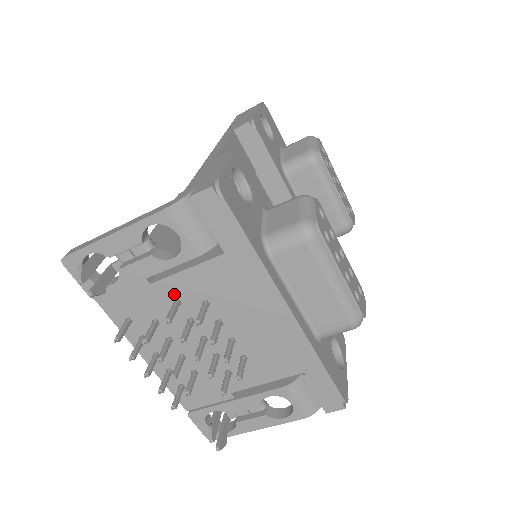
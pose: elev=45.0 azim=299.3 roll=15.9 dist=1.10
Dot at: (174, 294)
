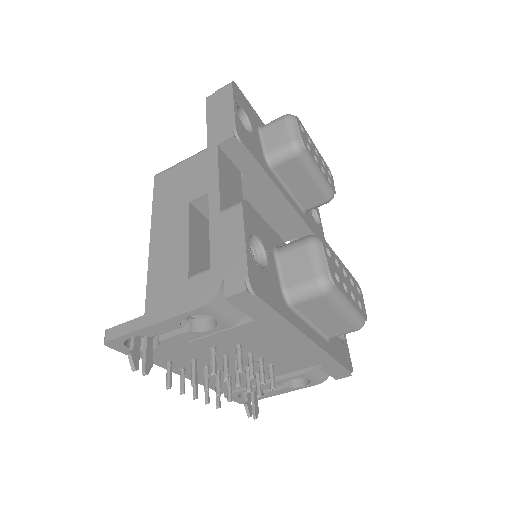
Dot at: (210, 345)
